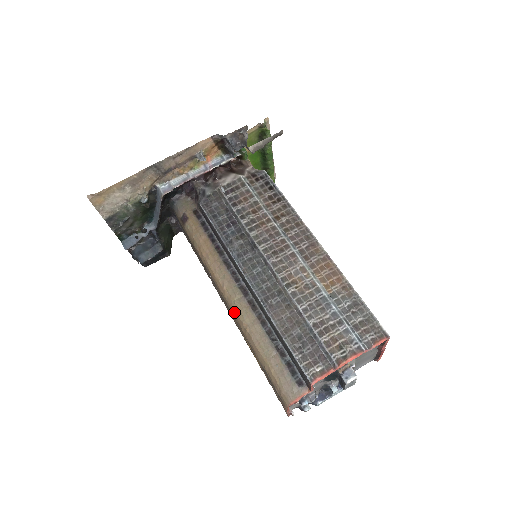
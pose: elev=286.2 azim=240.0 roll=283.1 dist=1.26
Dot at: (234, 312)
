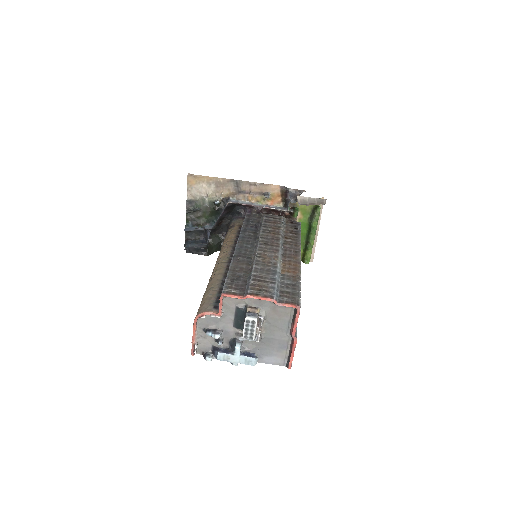
Dot at: (214, 269)
